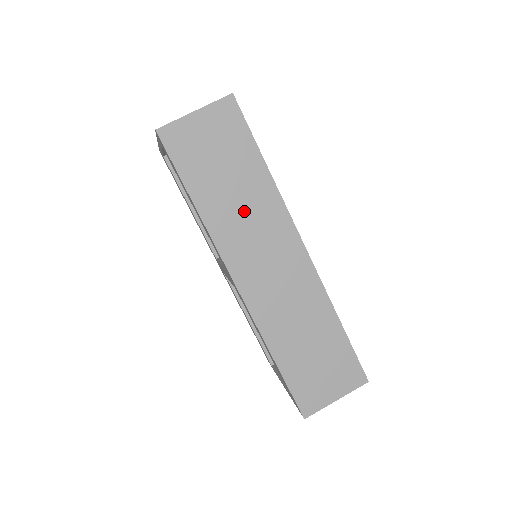
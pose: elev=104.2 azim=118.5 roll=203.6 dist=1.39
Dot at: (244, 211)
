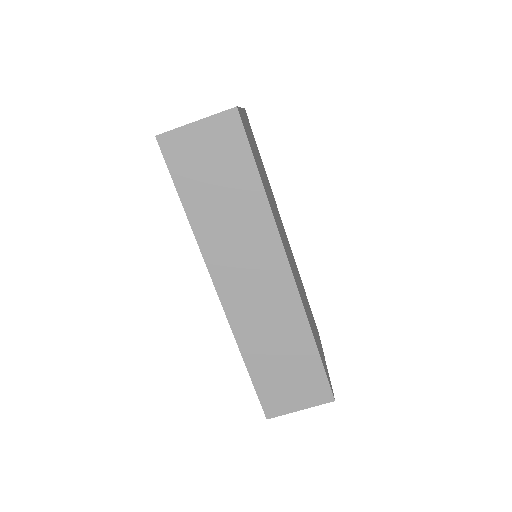
Dot at: (234, 225)
